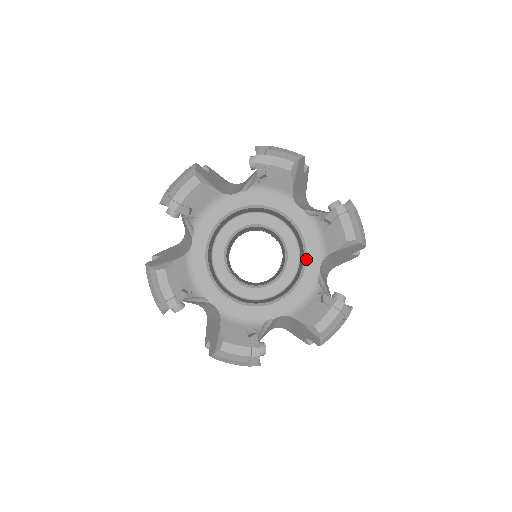
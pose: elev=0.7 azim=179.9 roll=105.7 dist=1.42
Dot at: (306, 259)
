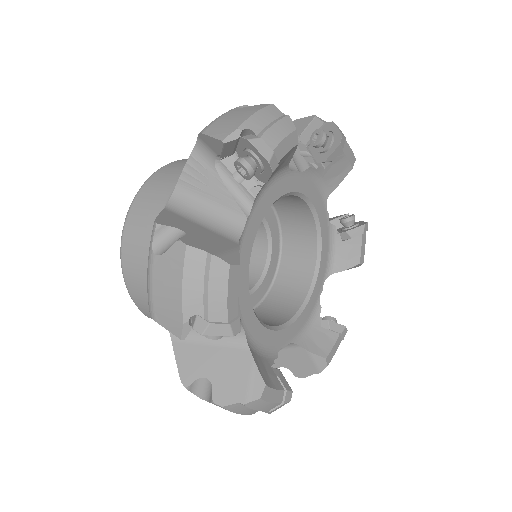
Dot at: (317, 215)
